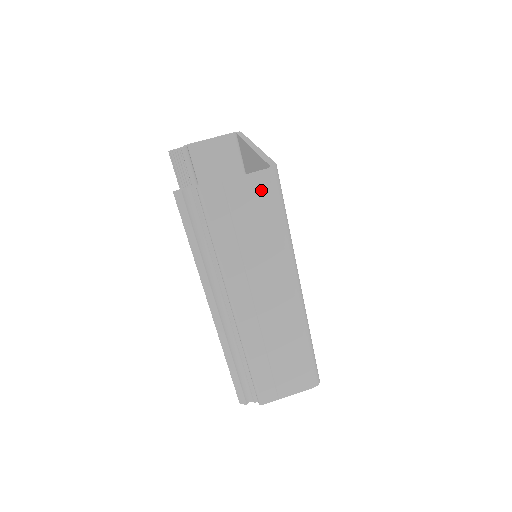
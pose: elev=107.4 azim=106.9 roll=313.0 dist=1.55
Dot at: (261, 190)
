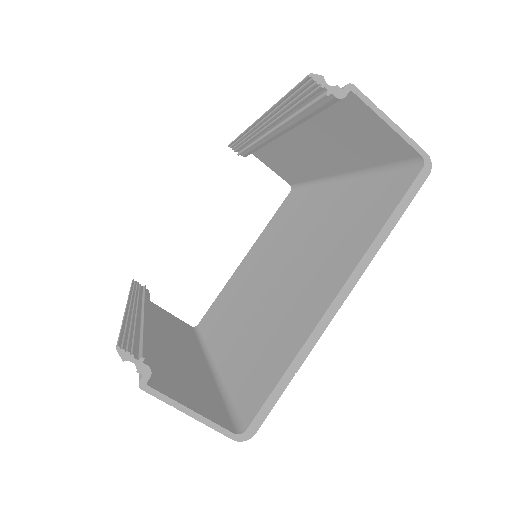
Dot at: occluded
